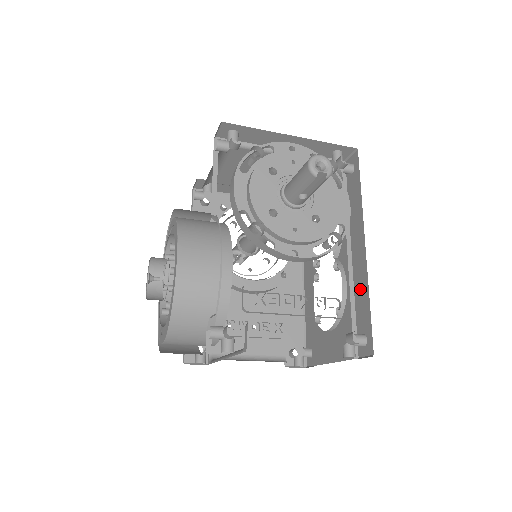
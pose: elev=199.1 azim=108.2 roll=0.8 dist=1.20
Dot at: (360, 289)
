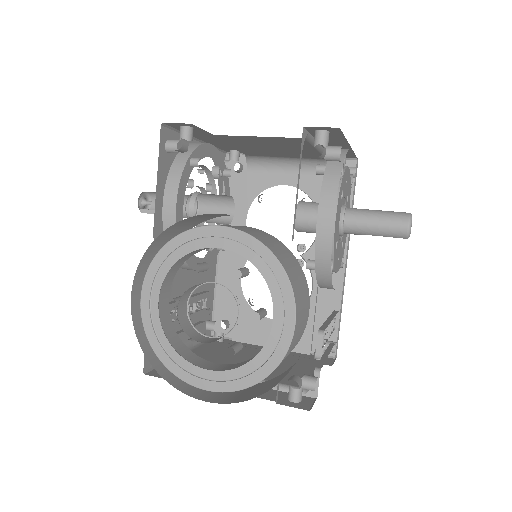
Dot at: (328, 297)
